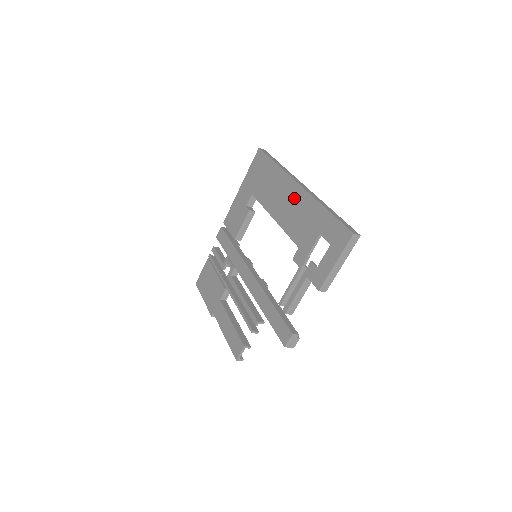
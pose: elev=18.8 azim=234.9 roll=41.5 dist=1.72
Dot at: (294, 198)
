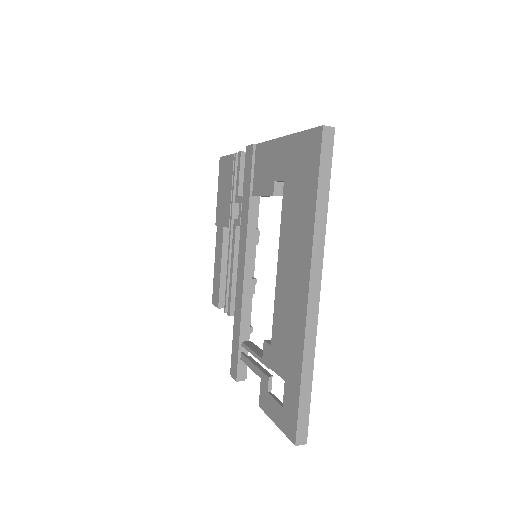
Dot at: (296, 297)
